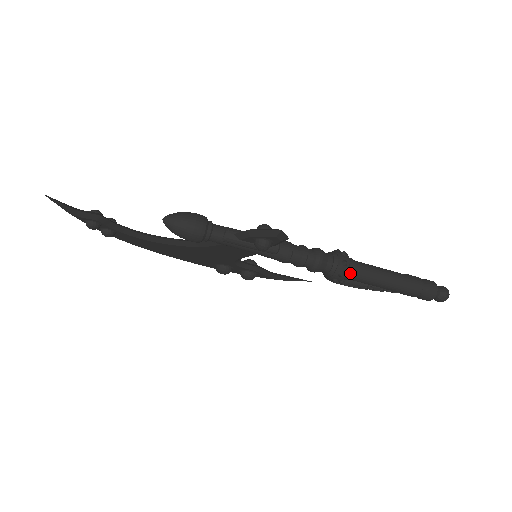
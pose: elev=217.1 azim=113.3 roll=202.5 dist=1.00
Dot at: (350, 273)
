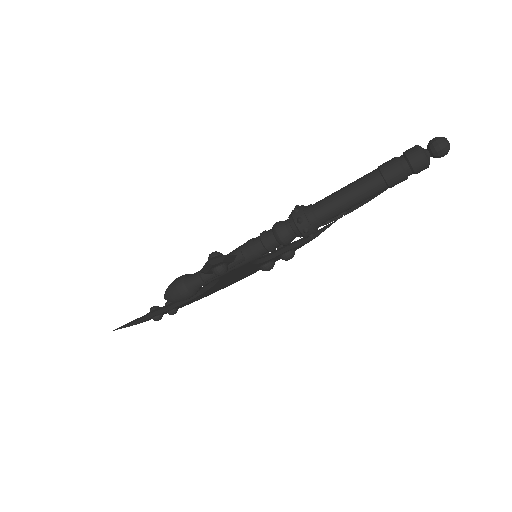
Dot at: (314, 221)
